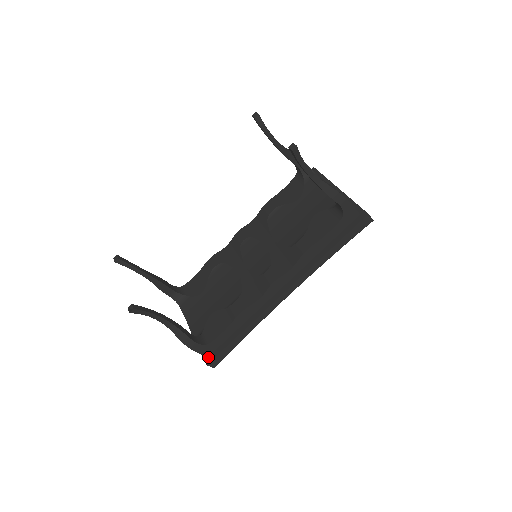
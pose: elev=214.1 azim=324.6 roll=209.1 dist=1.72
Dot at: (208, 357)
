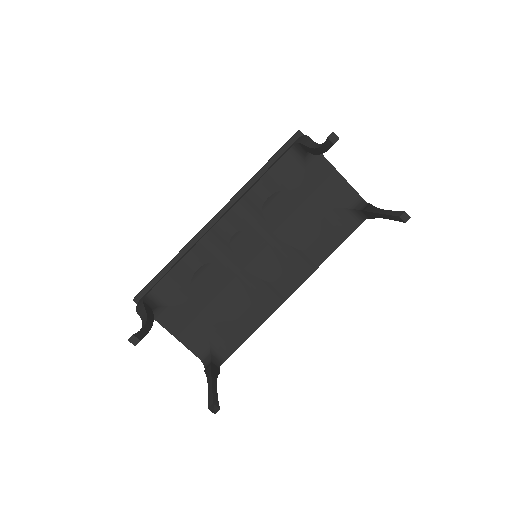
Dot at: occluded
